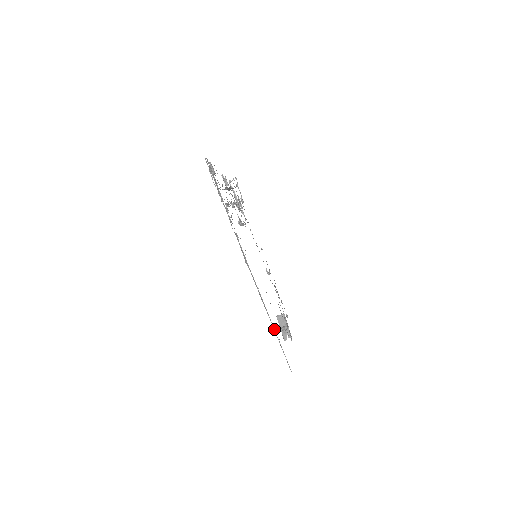
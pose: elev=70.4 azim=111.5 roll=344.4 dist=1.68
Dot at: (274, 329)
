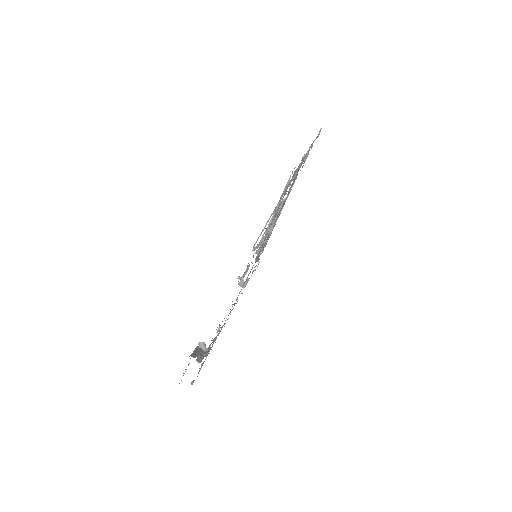
Dot at: occluded
